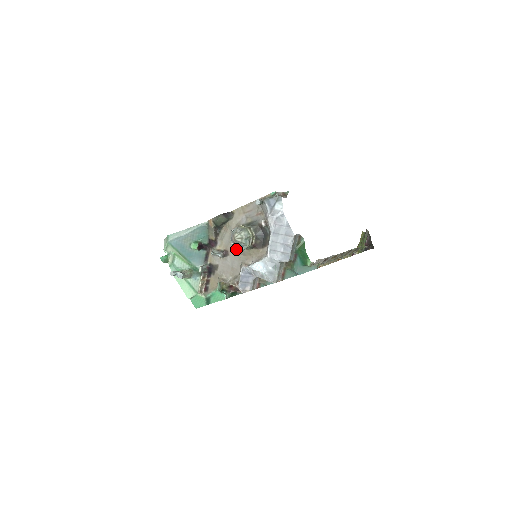
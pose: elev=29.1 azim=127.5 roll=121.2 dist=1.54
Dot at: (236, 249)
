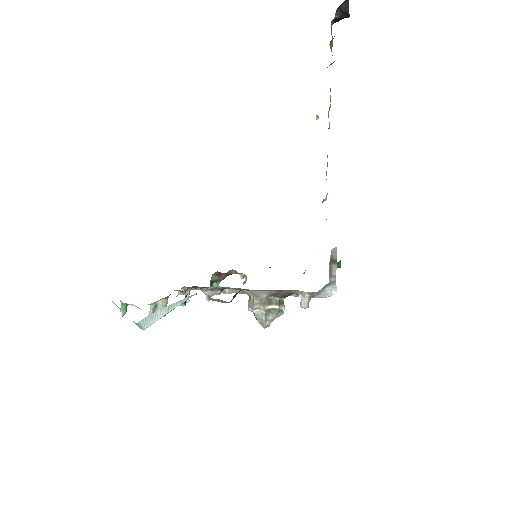
Dot at: occluded
